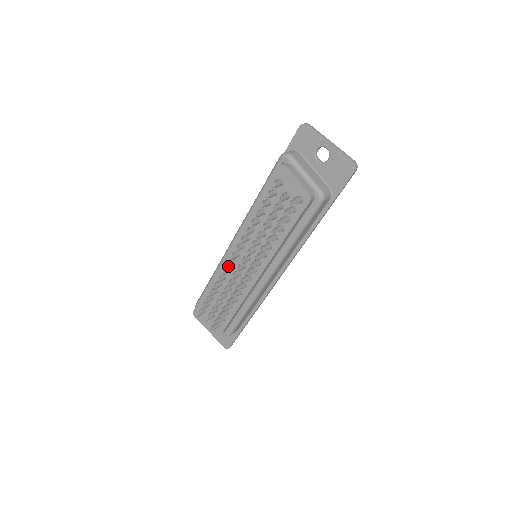
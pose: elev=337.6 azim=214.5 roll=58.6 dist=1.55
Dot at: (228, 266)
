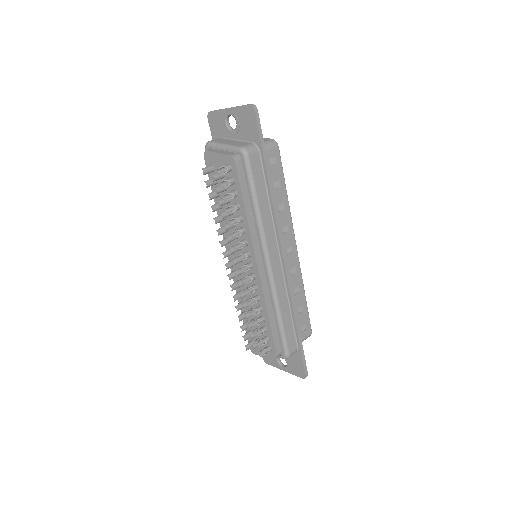
Dot at: (230, 276)
